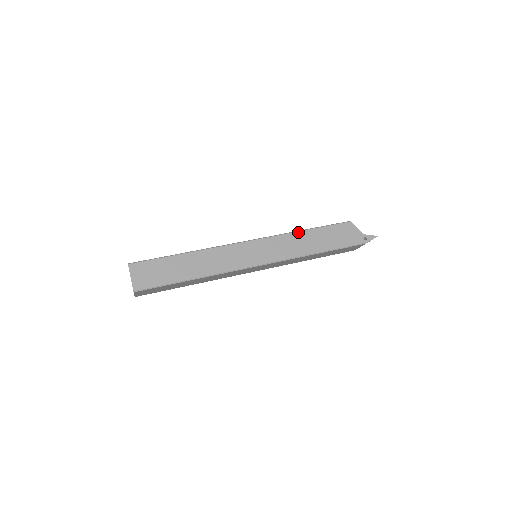
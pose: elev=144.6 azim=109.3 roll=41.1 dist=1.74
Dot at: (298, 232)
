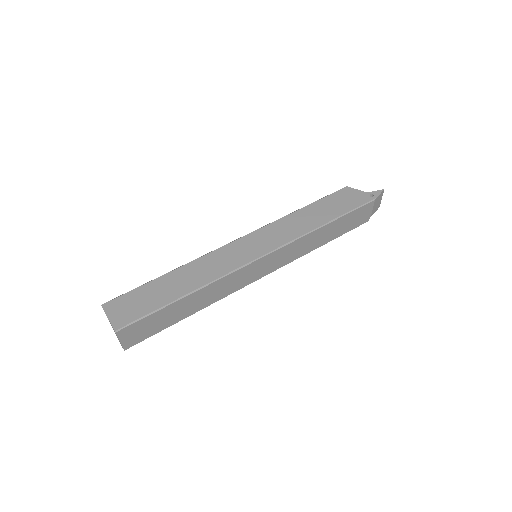
Dot at: (292, 213)
